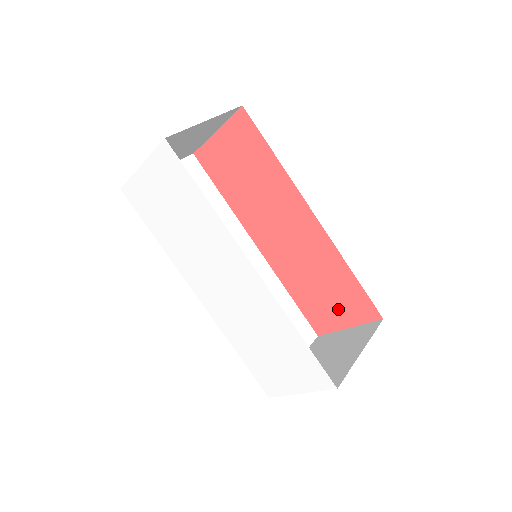
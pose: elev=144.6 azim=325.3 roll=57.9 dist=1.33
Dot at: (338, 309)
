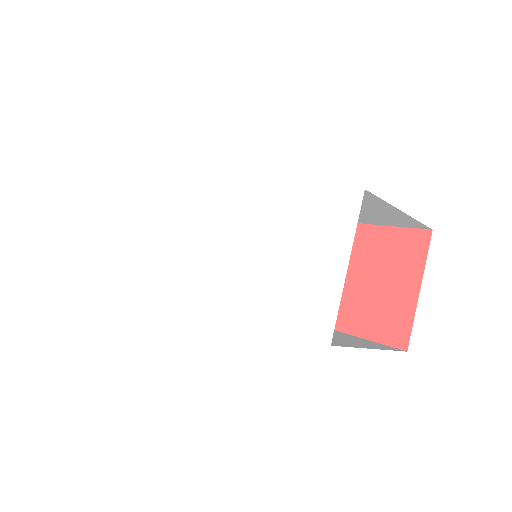
Dot at: (391, 281)
